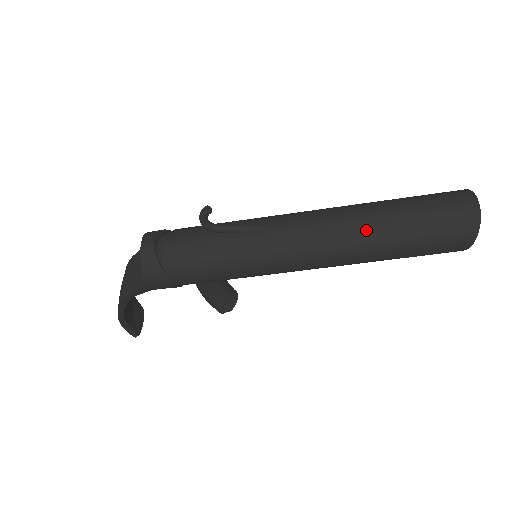
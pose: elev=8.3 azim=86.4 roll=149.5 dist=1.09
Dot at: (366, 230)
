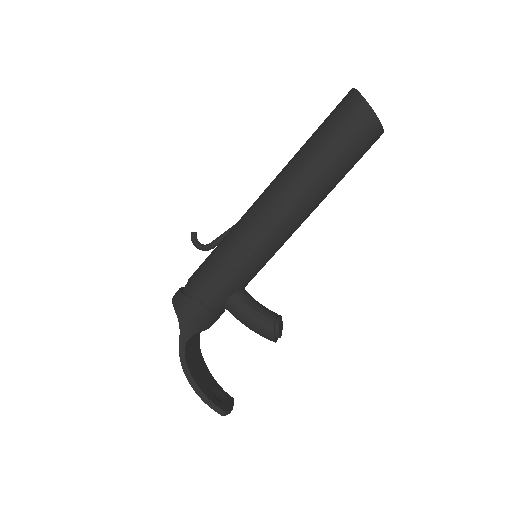
Dot at: (291, 163)
